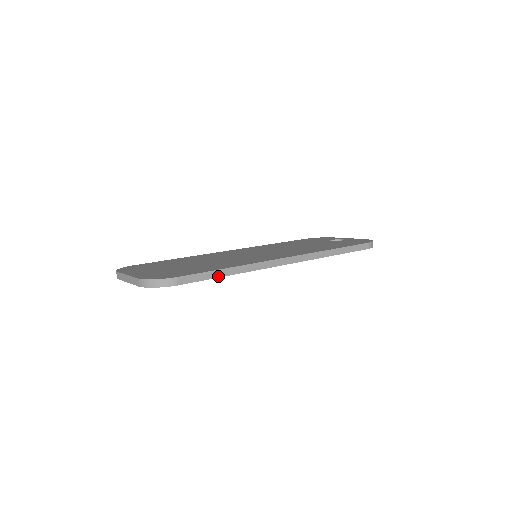
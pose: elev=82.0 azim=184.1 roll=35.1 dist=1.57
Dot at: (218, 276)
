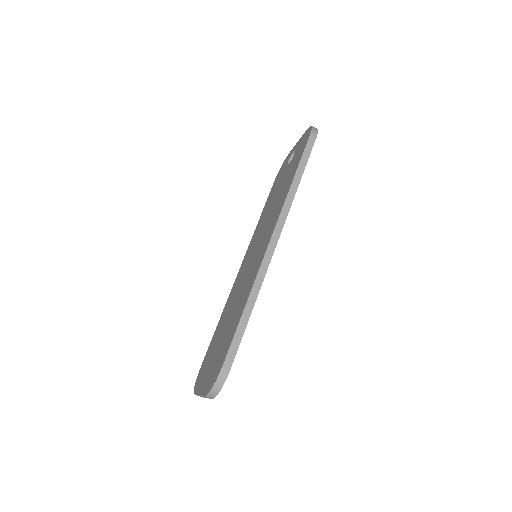
Dot at: (245, 324)
